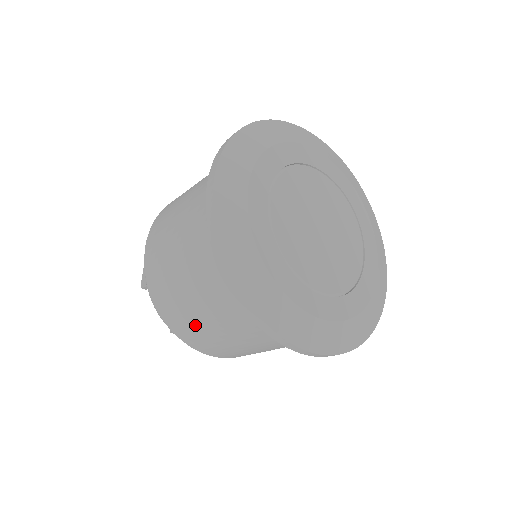
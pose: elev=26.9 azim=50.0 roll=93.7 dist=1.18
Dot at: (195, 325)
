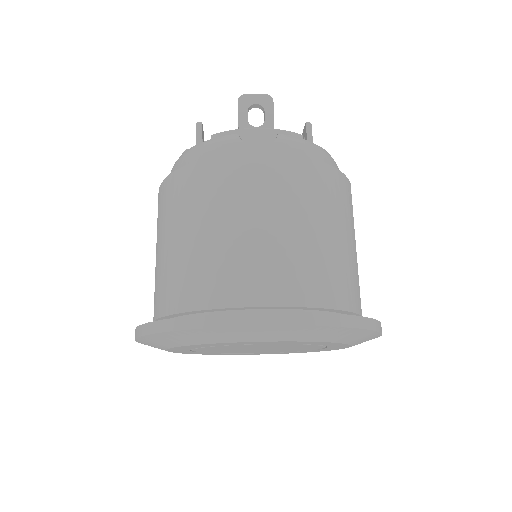
Dot at: occluded
